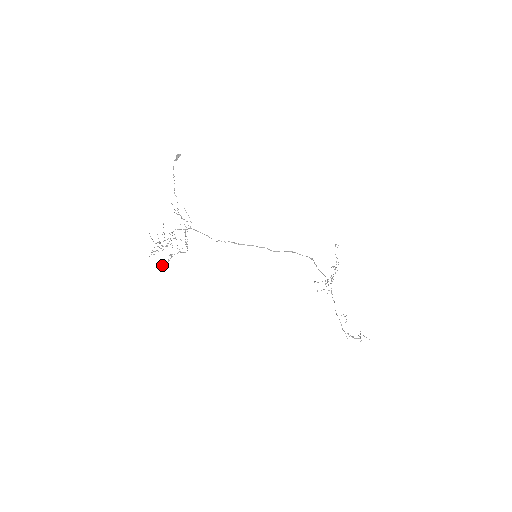
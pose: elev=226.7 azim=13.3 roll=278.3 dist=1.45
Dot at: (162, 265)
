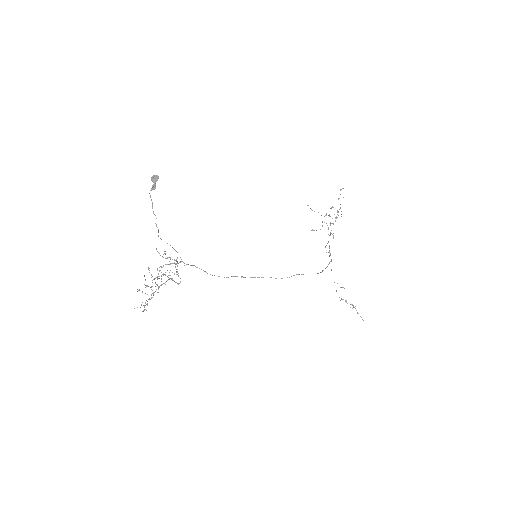
Dot at: occluded
